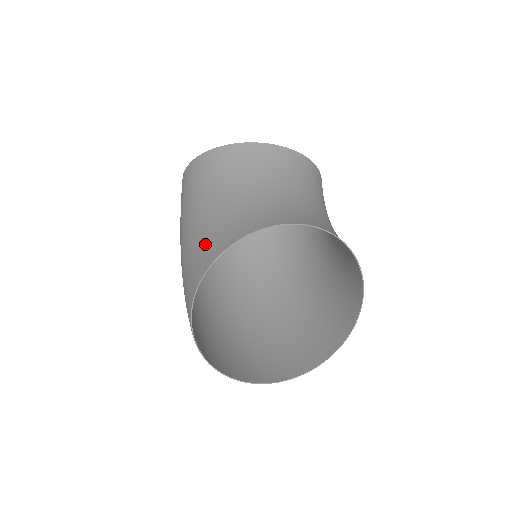
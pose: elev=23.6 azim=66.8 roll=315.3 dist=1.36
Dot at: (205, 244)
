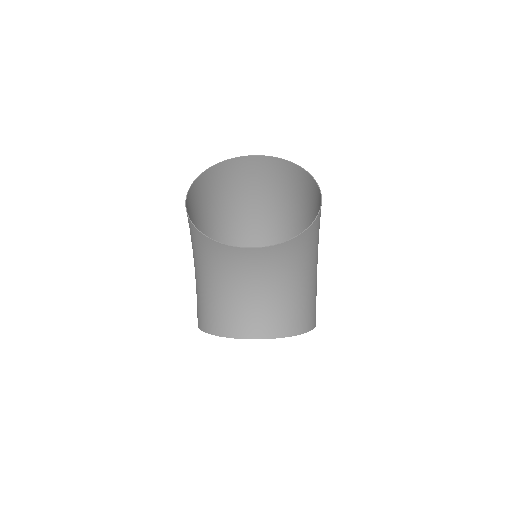
Dot at: (198, 304)
